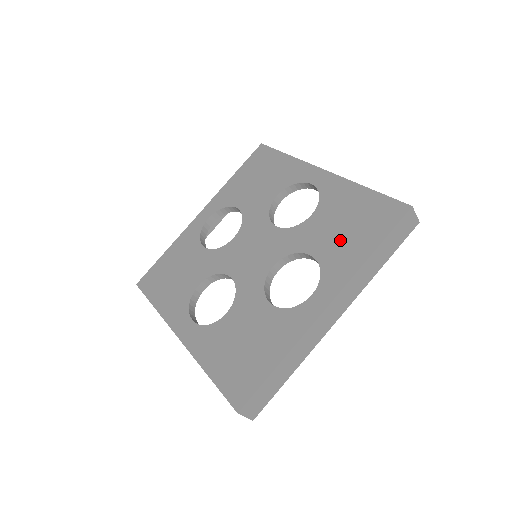
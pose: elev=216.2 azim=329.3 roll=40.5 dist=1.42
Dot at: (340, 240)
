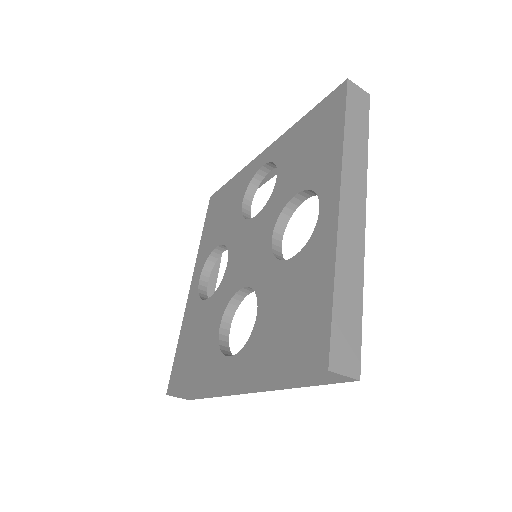
Dot at: (311, 158)
